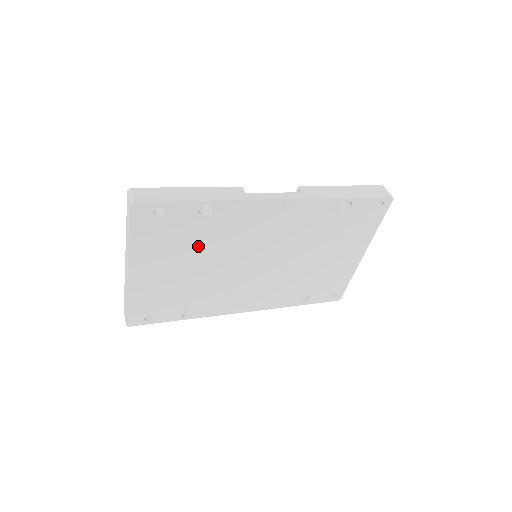
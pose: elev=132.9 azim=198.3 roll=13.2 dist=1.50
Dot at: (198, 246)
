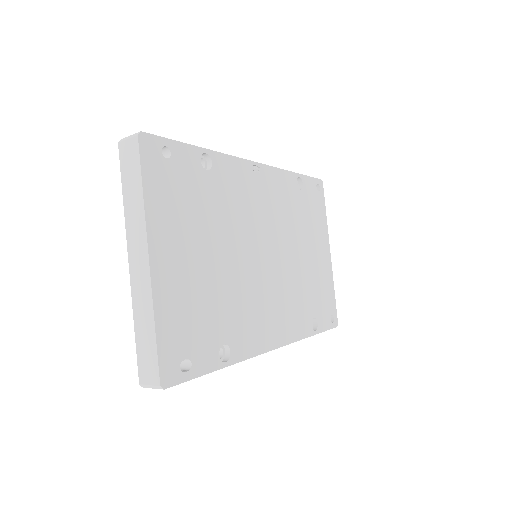
Dot at: (210, 218)
